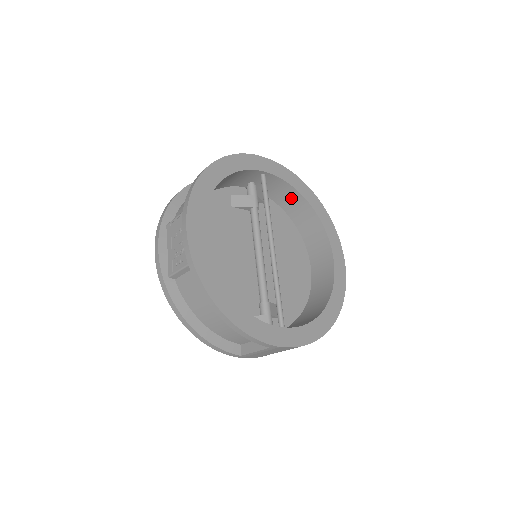
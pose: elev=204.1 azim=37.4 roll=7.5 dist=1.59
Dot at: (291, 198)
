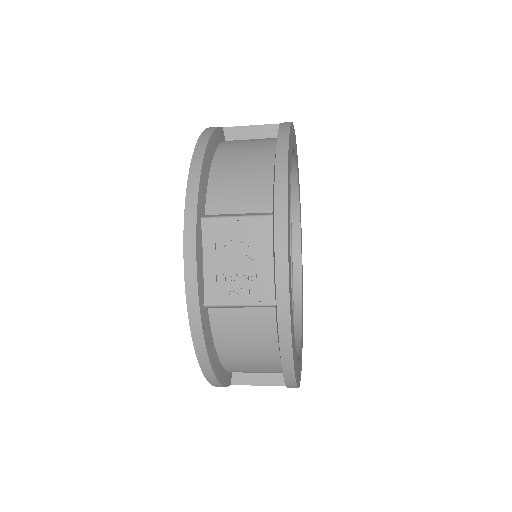
Dot at: occluded
